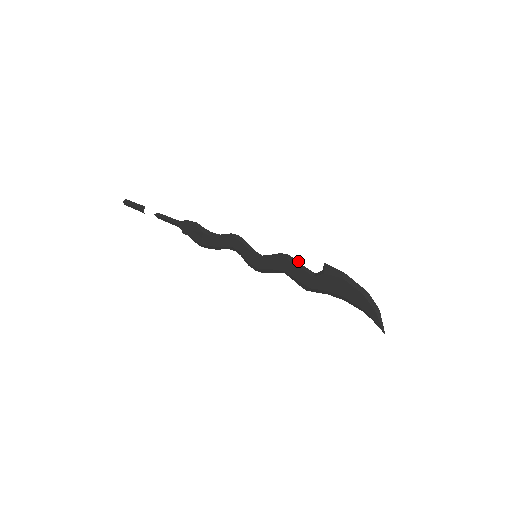
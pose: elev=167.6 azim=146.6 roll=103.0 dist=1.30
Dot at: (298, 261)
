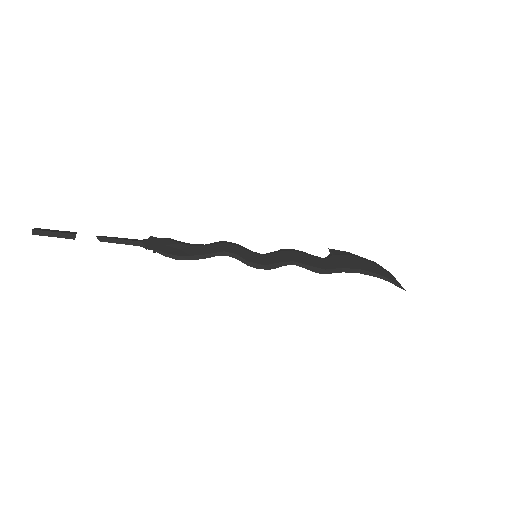
Dot at: (304, 252)
